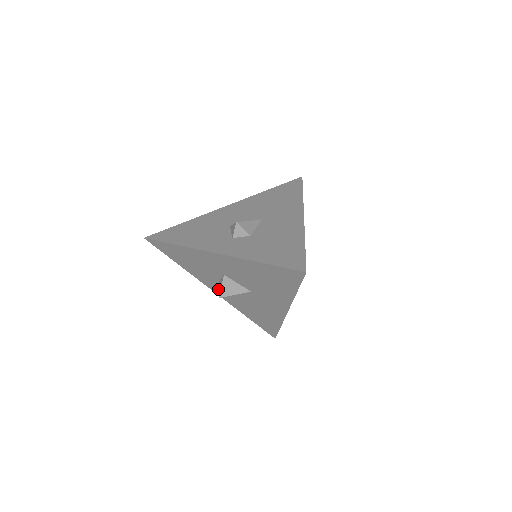
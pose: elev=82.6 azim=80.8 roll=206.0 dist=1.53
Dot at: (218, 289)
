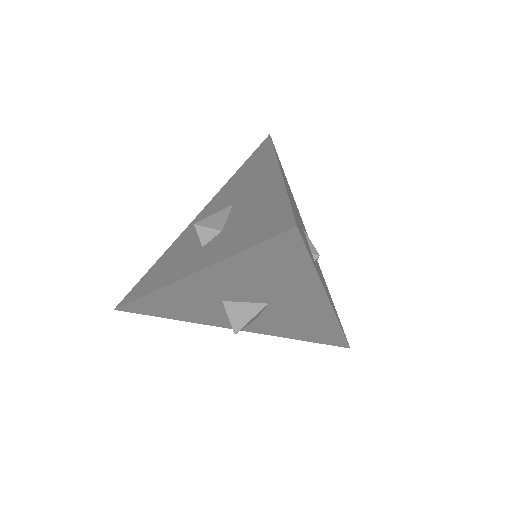
Dot at: occluded
